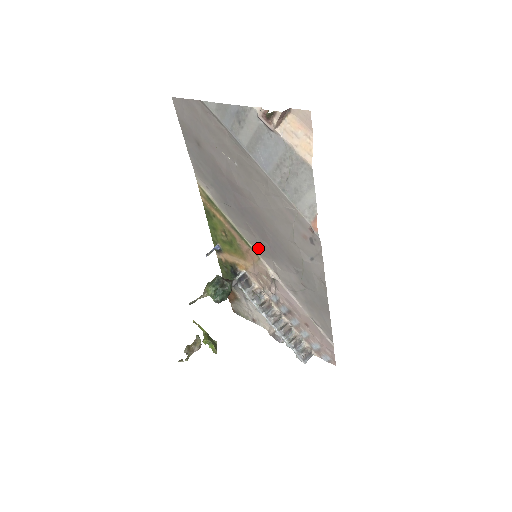
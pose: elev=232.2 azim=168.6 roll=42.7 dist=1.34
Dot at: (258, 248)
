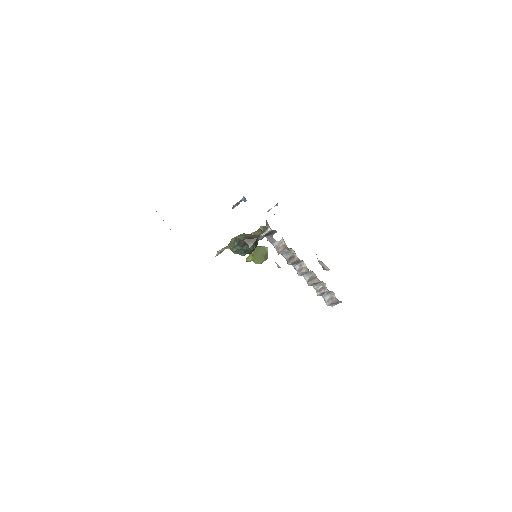
Dot at: occluded
